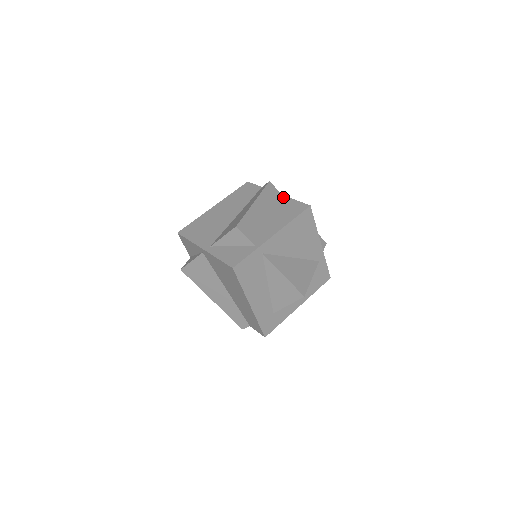
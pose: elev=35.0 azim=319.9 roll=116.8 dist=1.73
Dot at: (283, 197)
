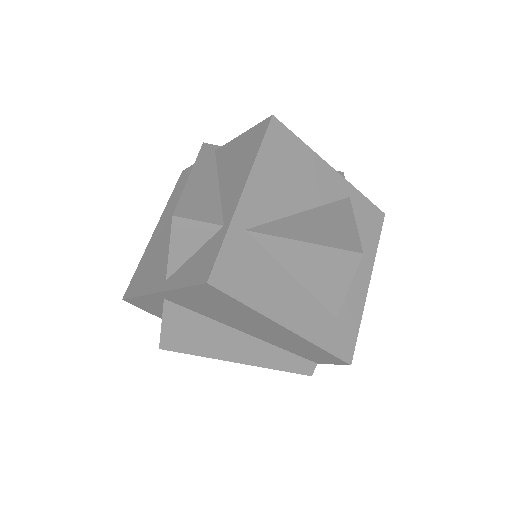
Dot at: (231, 143)
